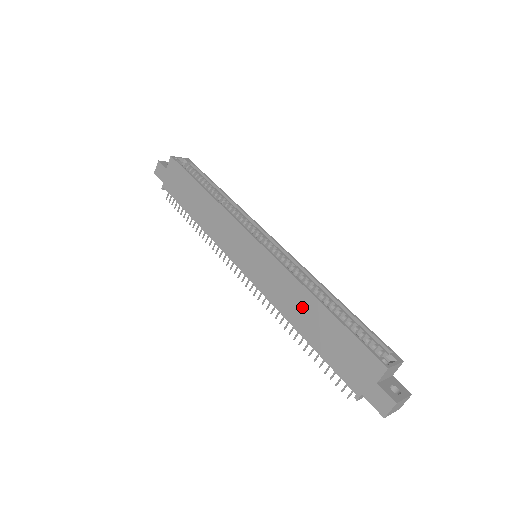
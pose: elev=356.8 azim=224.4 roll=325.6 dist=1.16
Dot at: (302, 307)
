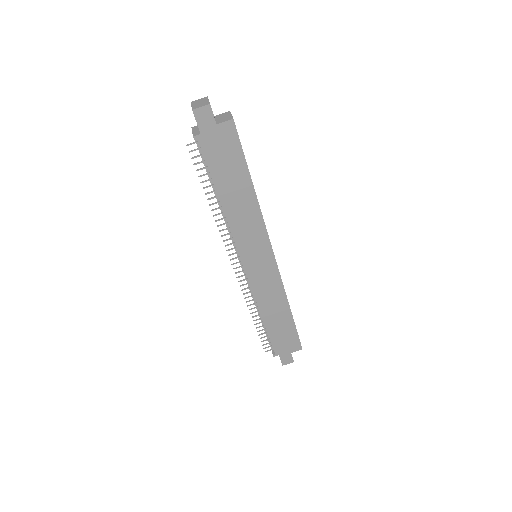
Dot at: (277, 309)
